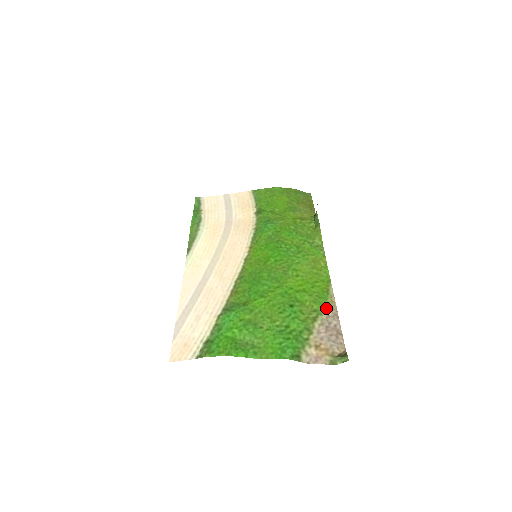
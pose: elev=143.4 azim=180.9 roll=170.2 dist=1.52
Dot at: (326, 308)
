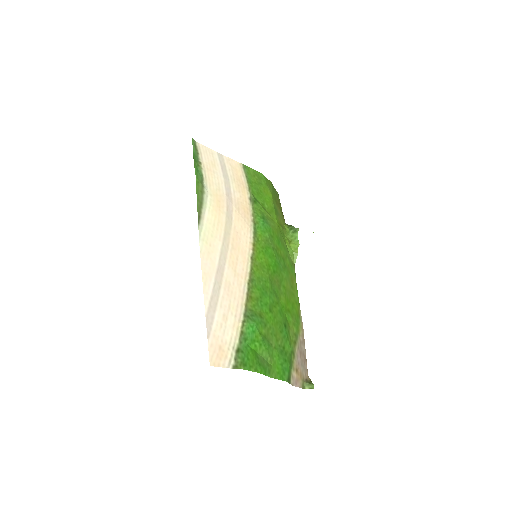
Dot at: (300, 333)
